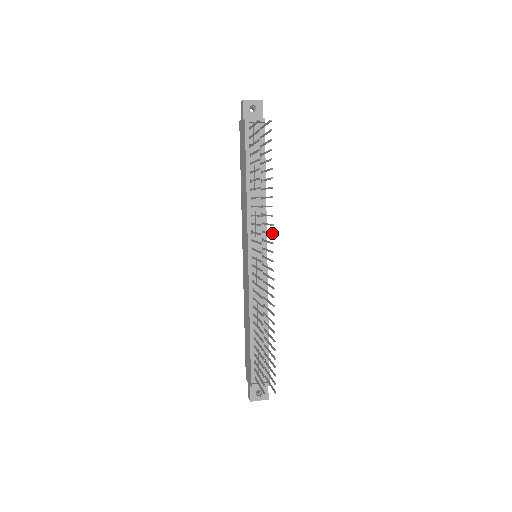
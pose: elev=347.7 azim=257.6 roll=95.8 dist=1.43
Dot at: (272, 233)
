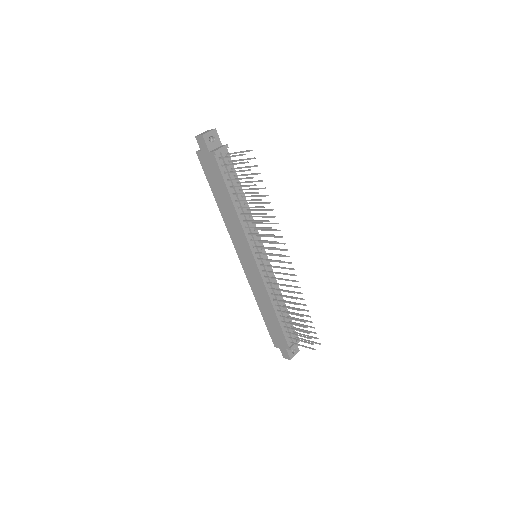
Dot at: (281, 236)
